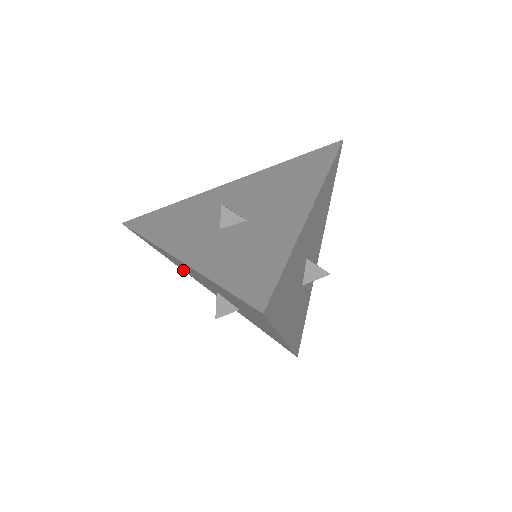
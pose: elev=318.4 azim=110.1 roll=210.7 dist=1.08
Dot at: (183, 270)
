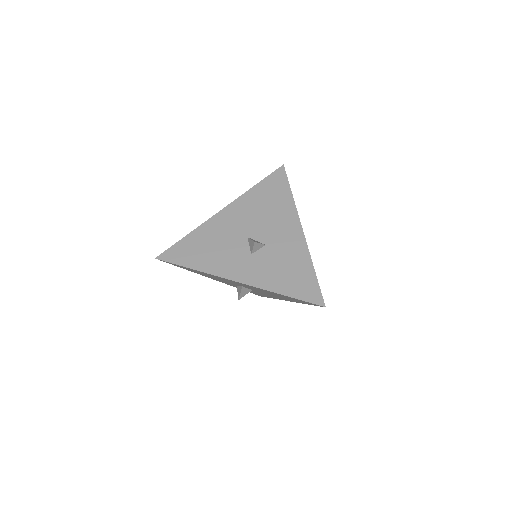
Dot at: (197, 273)
